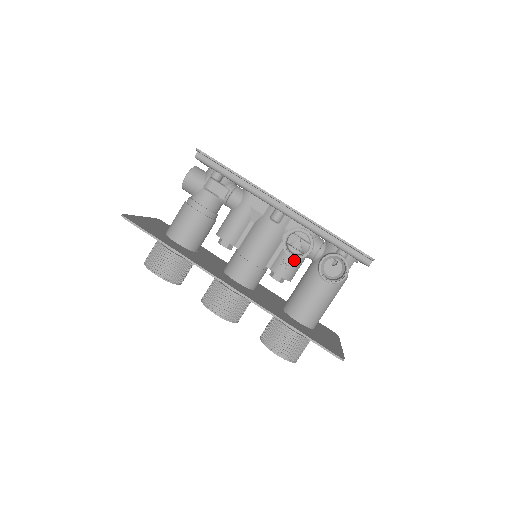
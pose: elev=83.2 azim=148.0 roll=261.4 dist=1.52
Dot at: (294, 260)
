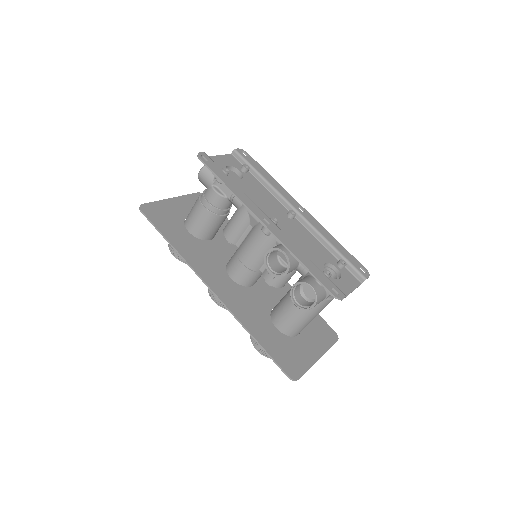
Dot at: occluded
